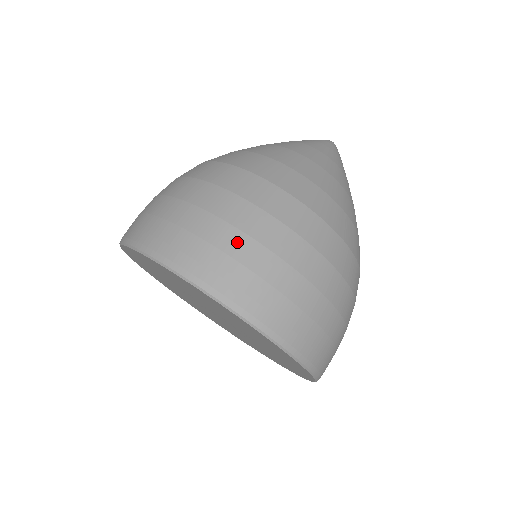
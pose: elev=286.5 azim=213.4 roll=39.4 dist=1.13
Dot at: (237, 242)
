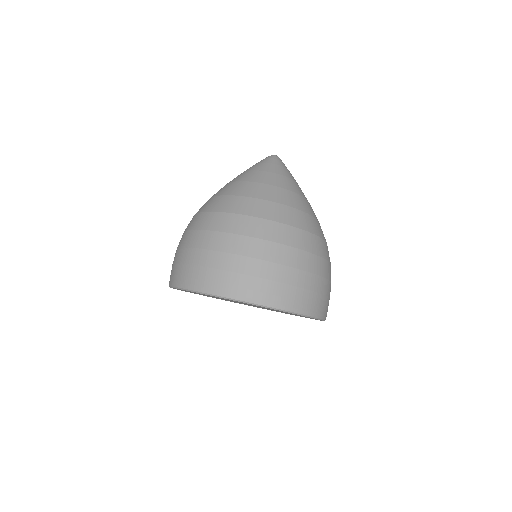
Dot at: (320, 283)
